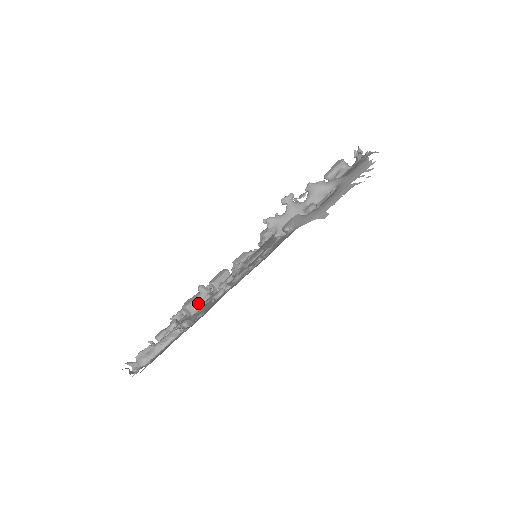
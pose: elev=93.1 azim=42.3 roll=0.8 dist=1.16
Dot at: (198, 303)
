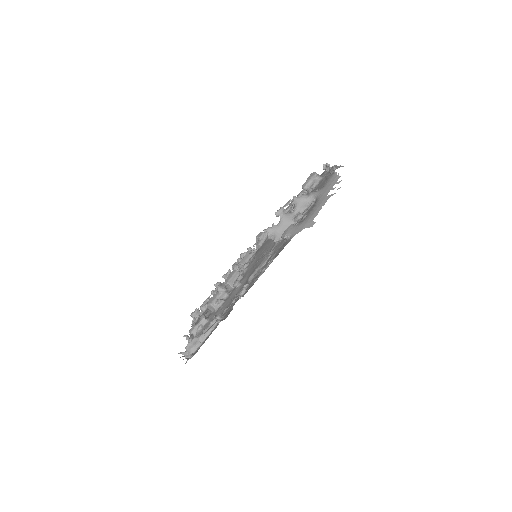
Dot at: (219, 300)
